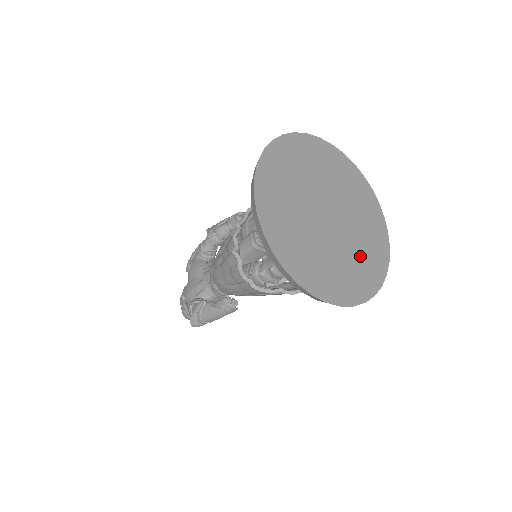
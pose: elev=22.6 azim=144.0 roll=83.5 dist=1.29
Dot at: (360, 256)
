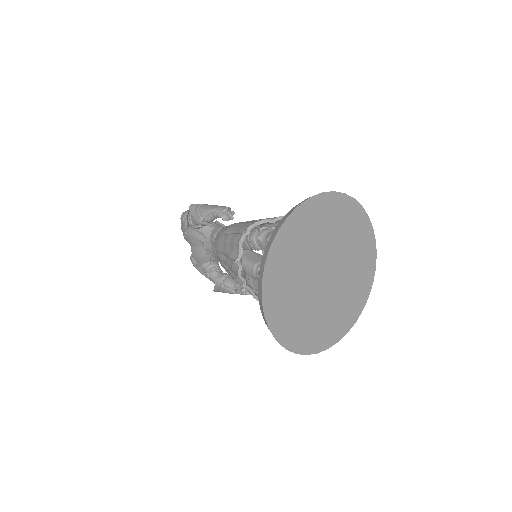
Dot at: (354, 279)
